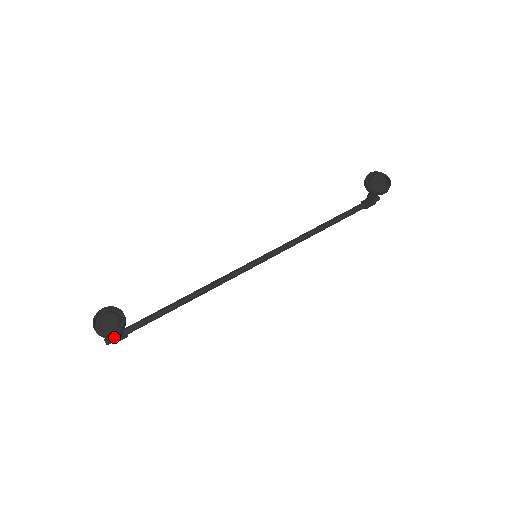
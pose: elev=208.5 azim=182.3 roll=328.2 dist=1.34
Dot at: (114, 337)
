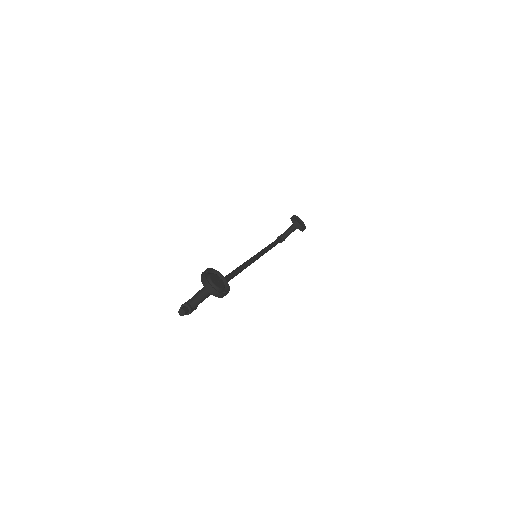
Dot at: (191, 307)
